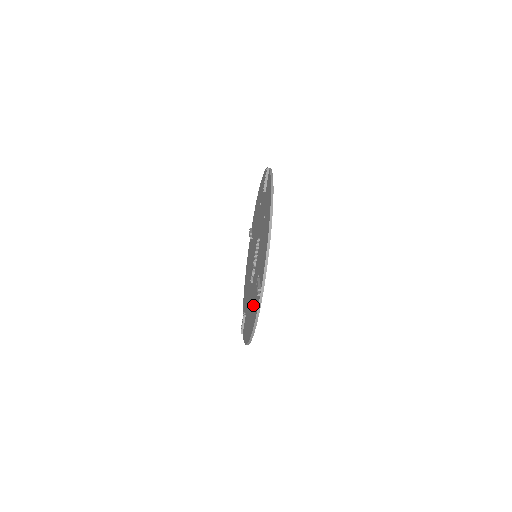
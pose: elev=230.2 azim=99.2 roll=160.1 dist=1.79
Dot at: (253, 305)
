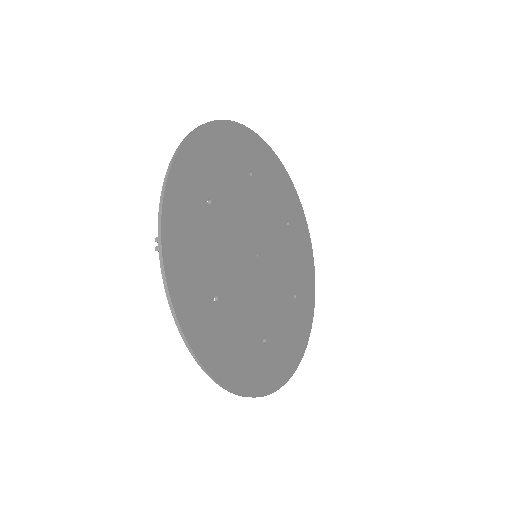
Dot at: (282, 337)
